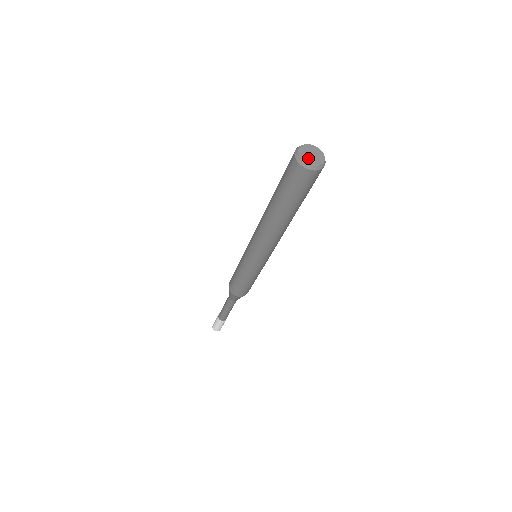
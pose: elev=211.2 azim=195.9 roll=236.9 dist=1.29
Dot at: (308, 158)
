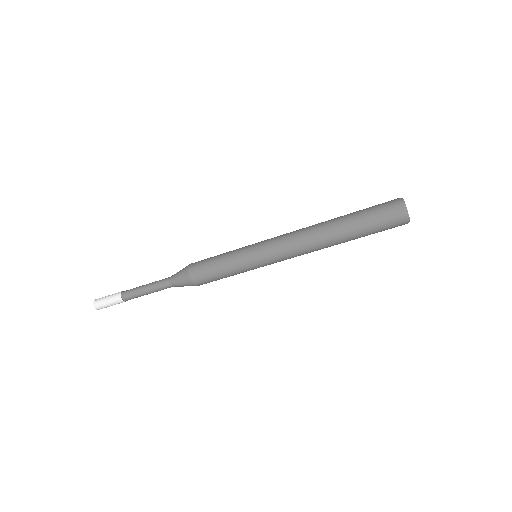
Dot at: (406, 207)
